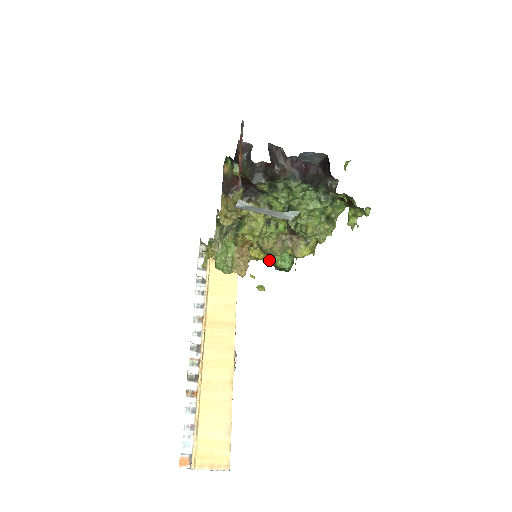
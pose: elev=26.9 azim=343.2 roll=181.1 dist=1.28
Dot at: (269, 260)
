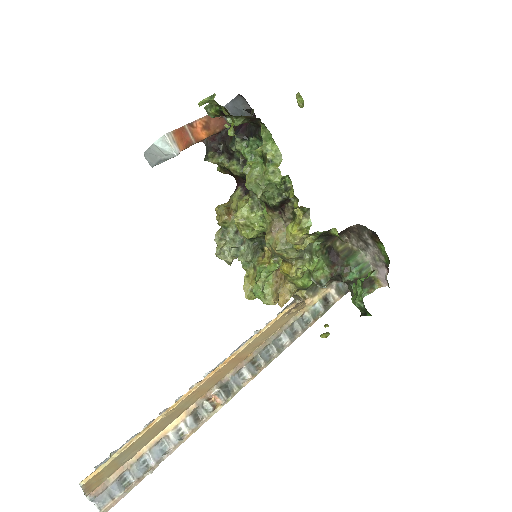
Dot at: (292, 271)
